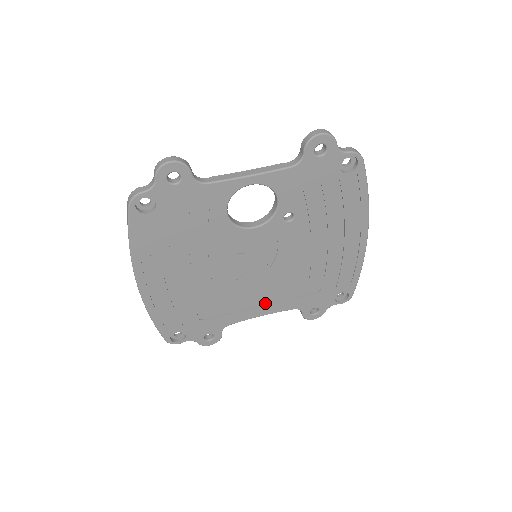
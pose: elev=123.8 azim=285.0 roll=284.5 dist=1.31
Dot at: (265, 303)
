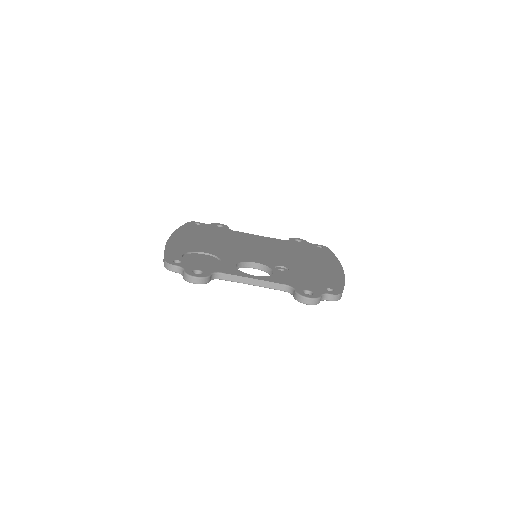
Dot at: occluded
